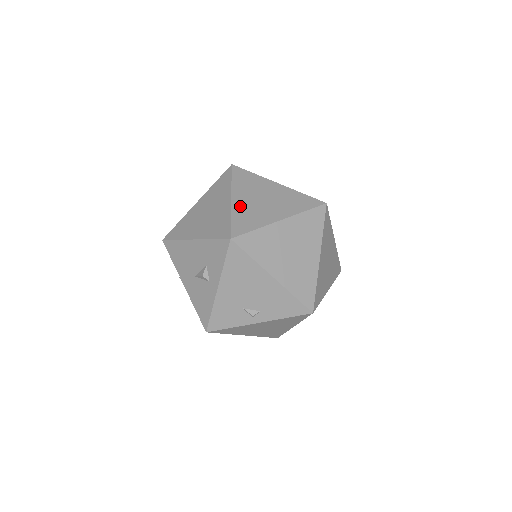
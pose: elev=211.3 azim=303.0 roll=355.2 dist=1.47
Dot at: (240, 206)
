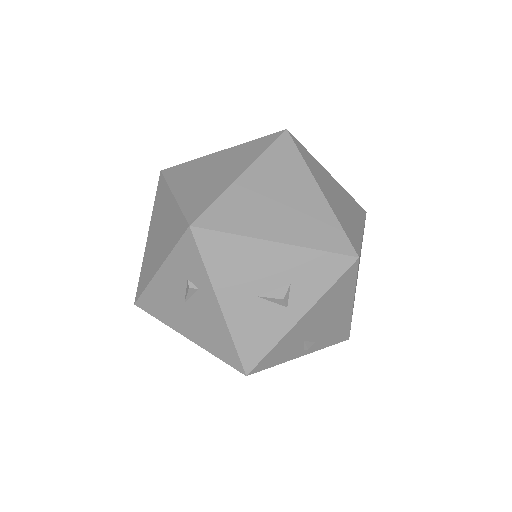
Dot at: (333, 204)
